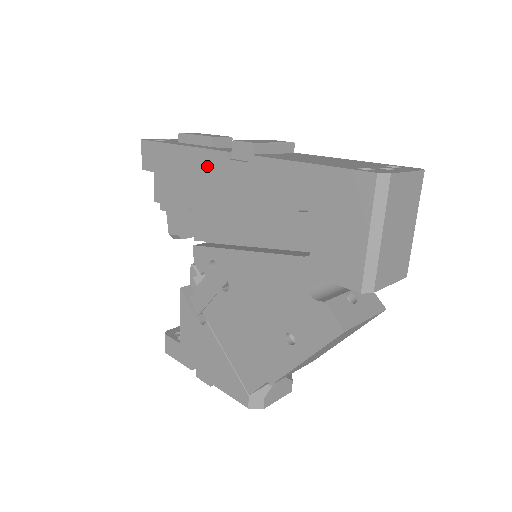
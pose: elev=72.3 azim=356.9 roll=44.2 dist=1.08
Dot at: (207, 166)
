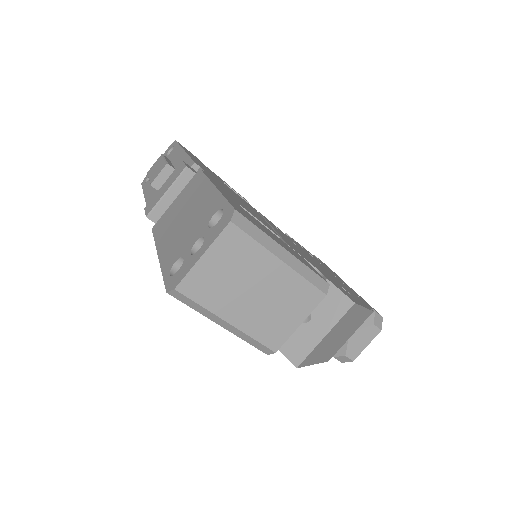
Dot at: occluded
